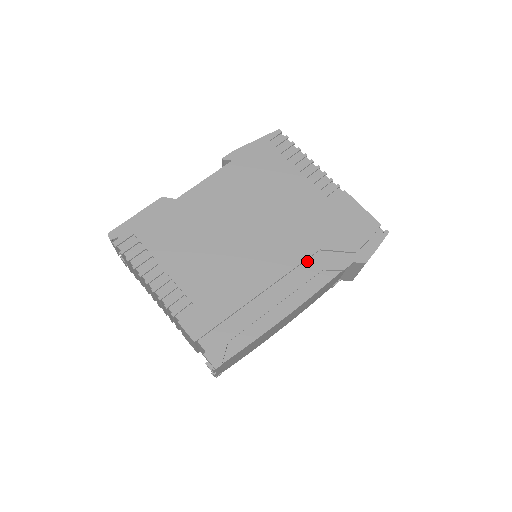
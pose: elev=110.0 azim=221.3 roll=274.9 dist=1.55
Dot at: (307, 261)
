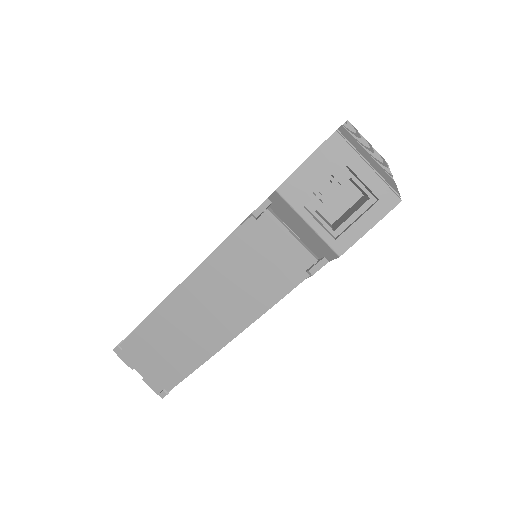
Dot at: occluded
